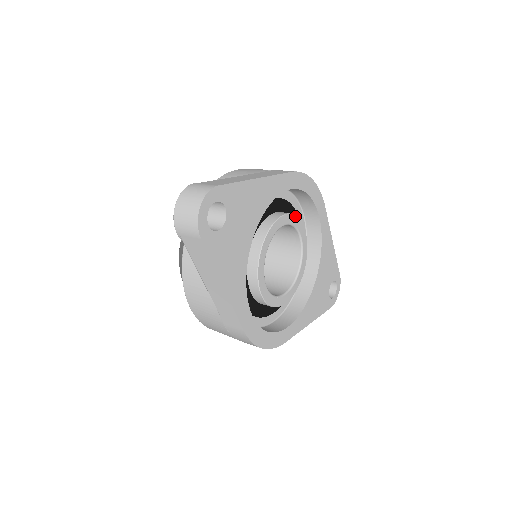
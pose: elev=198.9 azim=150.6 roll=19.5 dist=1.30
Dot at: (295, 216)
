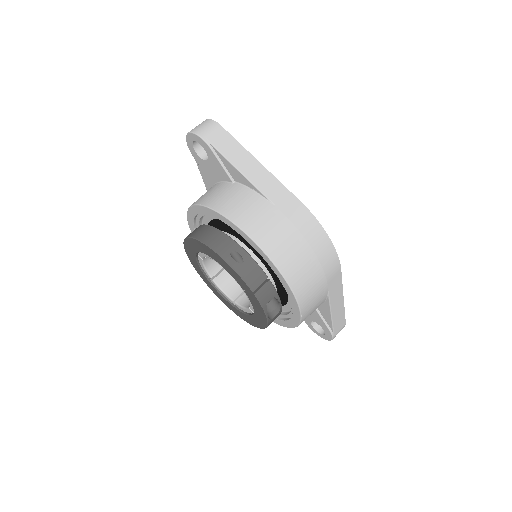
Dot at: occluded
